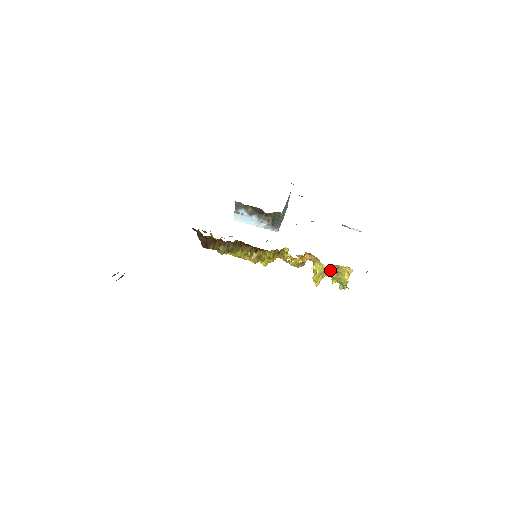
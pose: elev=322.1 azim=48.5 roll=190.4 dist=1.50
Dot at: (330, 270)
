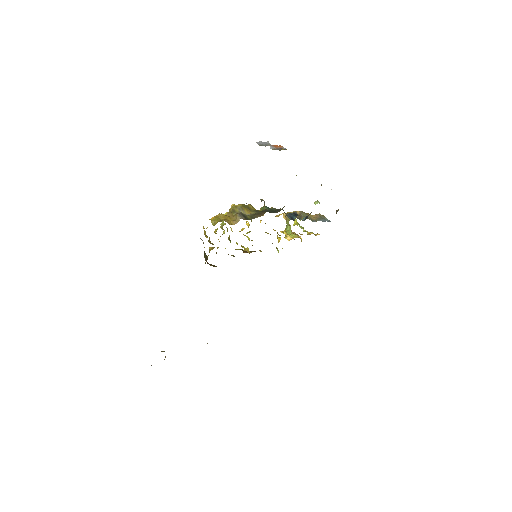
Dot at: (302, 234)
